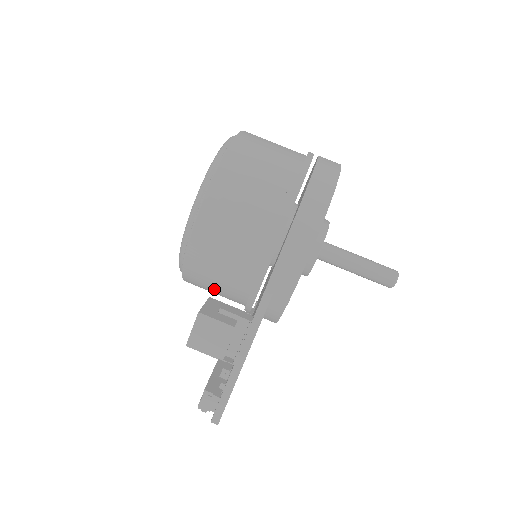
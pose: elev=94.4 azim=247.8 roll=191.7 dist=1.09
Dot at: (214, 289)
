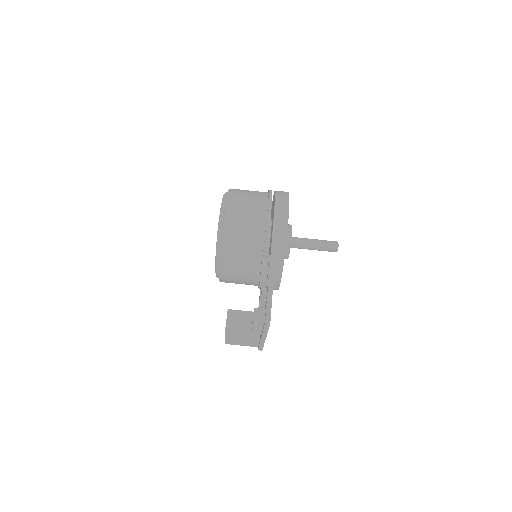
Dot at: (241, 259)
